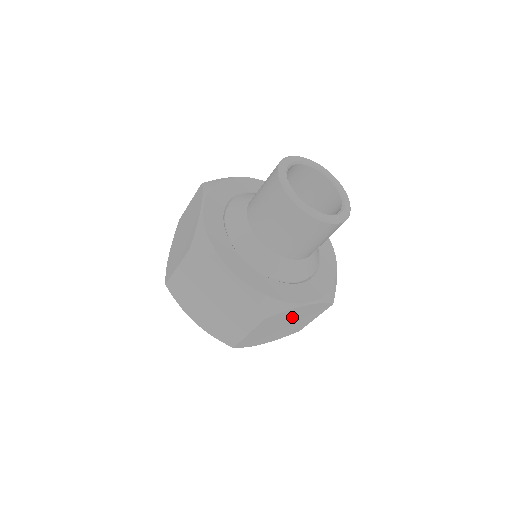
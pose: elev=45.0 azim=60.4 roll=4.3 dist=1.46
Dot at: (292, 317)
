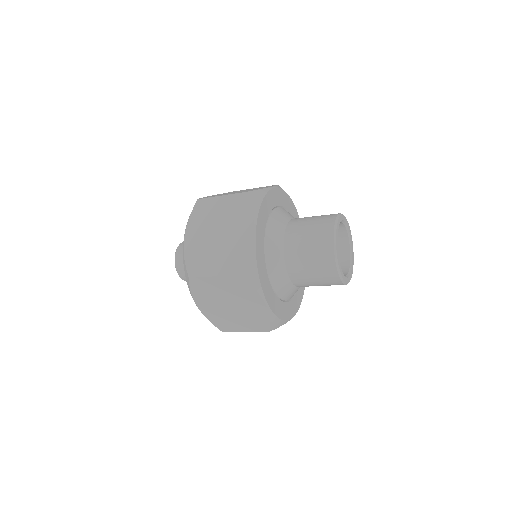
Dot at: (244, 303)
